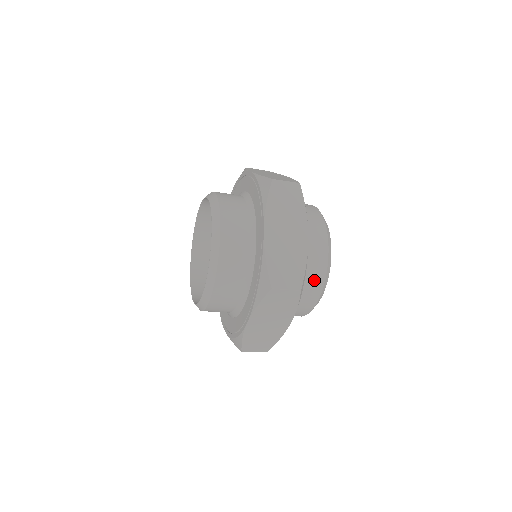
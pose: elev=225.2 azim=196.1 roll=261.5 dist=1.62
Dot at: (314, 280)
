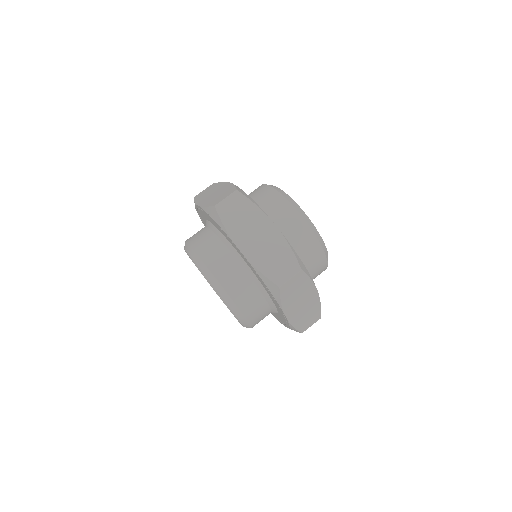
Dot at: occluded
